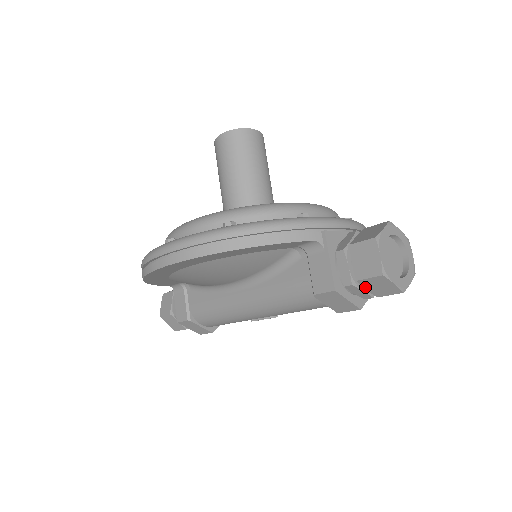
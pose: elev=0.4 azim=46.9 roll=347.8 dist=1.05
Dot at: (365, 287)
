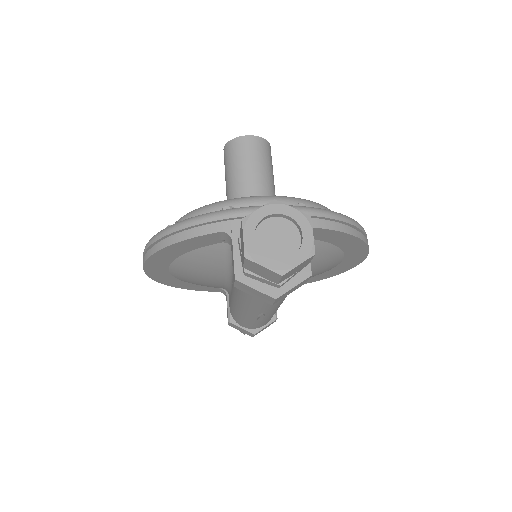
Dot at: (256, 273)
